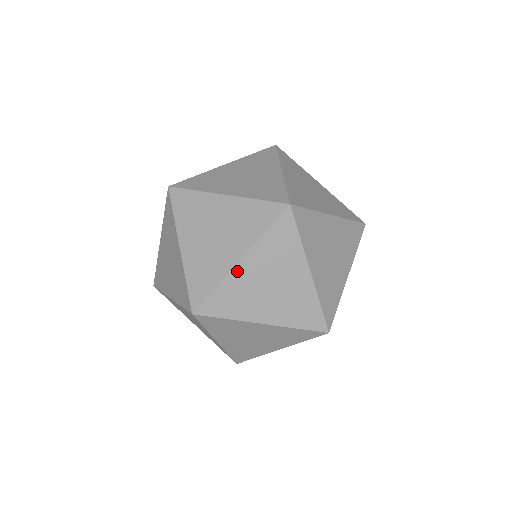
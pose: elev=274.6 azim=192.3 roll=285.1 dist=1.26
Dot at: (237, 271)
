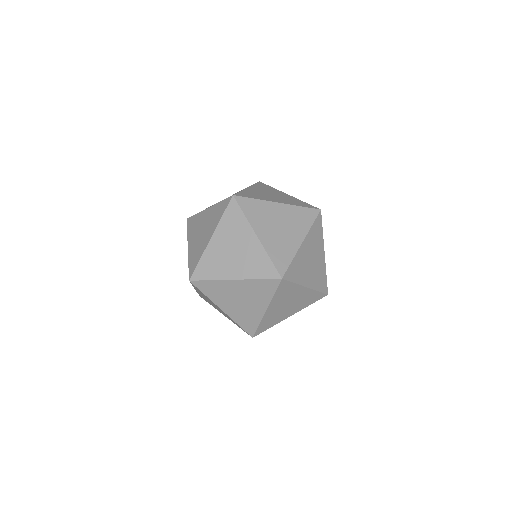
Dot at: (228, 282)
